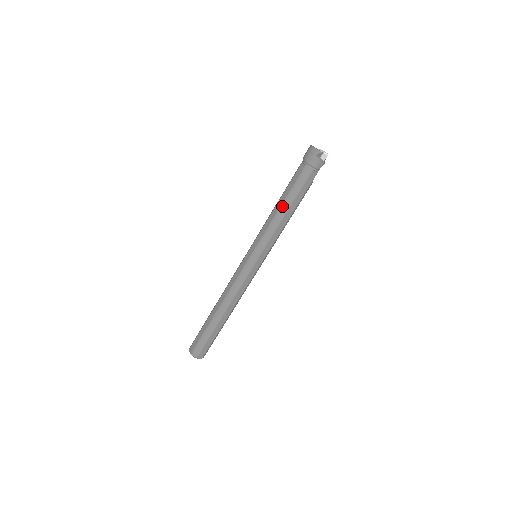
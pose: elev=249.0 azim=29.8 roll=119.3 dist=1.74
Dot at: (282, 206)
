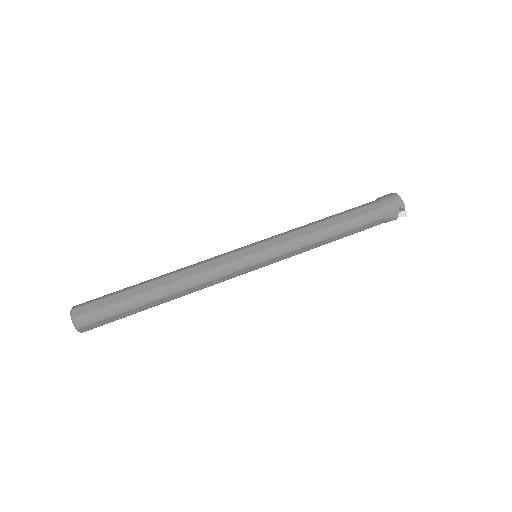
Dot at: (331, 228)
